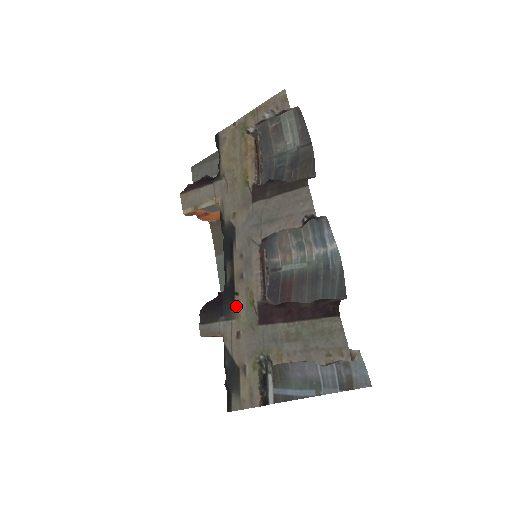
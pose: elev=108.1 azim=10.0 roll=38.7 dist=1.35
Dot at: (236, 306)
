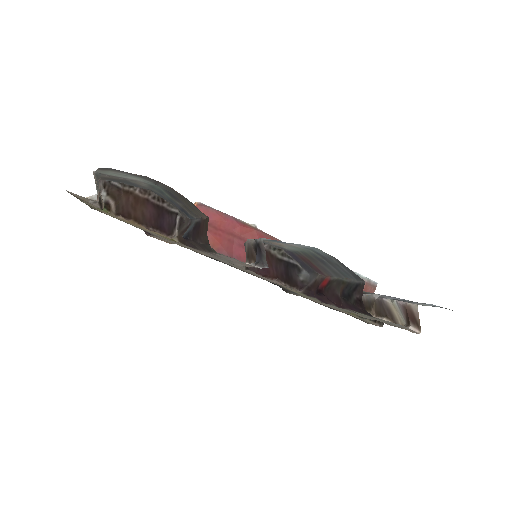
Dot at: occluded
